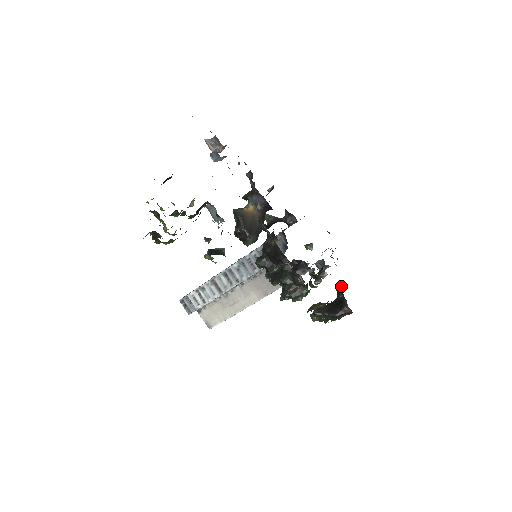
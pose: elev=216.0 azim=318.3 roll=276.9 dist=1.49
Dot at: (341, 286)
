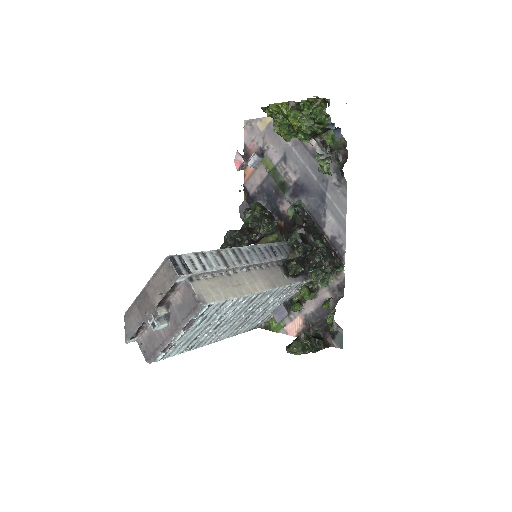
Dot at: occluded
